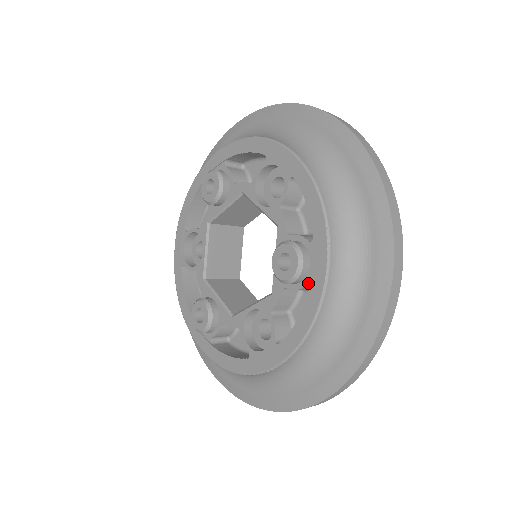
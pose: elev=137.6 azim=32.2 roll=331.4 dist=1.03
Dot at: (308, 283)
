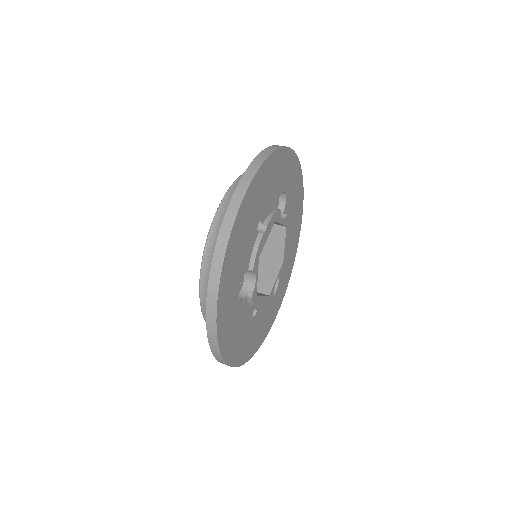
Dot at: occluded
